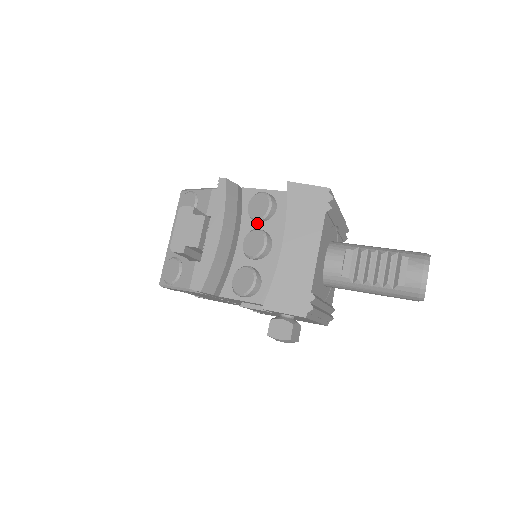
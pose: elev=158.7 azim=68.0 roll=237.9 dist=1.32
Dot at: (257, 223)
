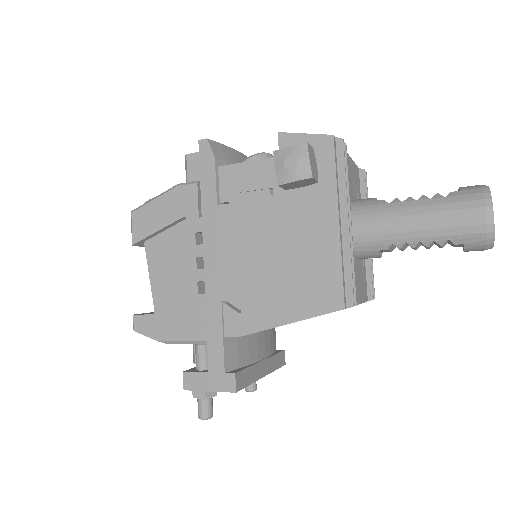
Dot at: occluded
